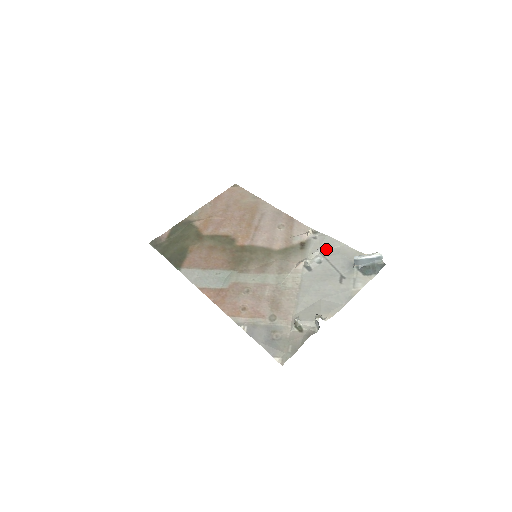
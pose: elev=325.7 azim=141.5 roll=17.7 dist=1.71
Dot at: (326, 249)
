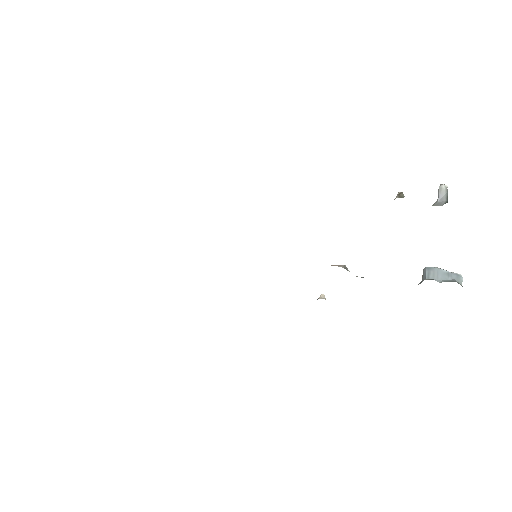
Dot at: occluded
